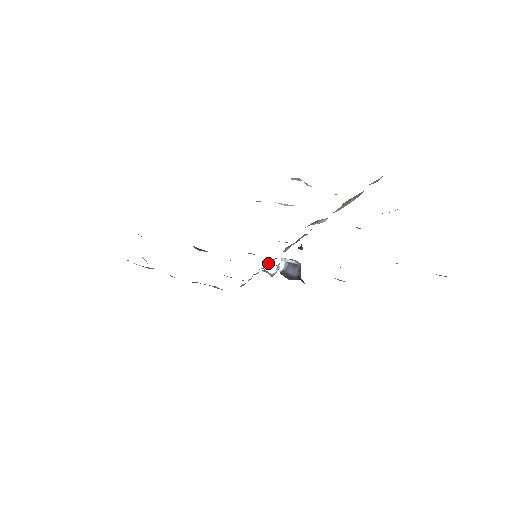
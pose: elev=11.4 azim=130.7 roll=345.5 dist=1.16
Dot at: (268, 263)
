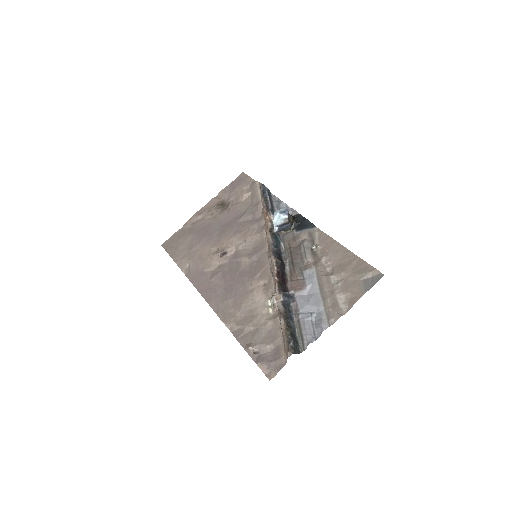
Dot at: (266, 234)
